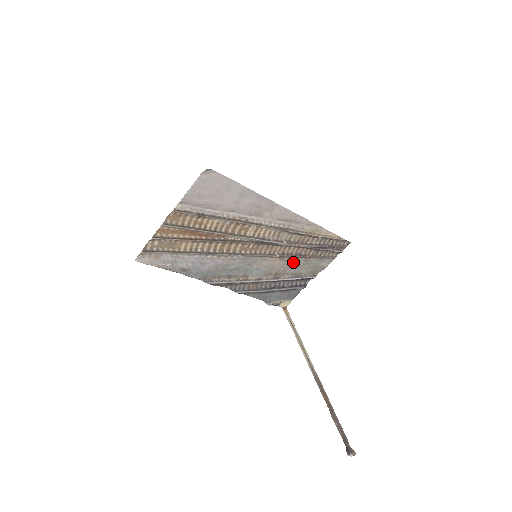
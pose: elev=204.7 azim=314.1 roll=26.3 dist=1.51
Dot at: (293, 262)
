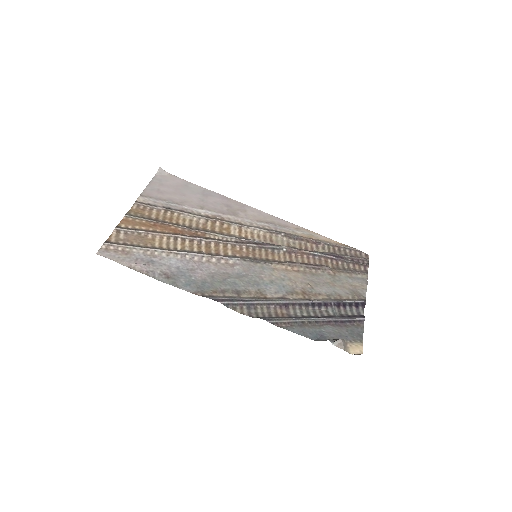
Dot at: (315, 277)
